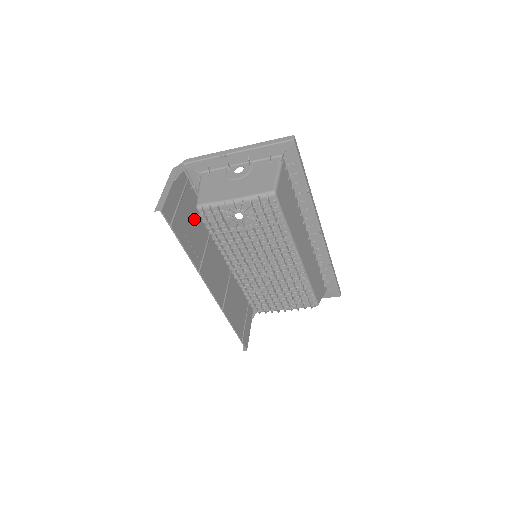
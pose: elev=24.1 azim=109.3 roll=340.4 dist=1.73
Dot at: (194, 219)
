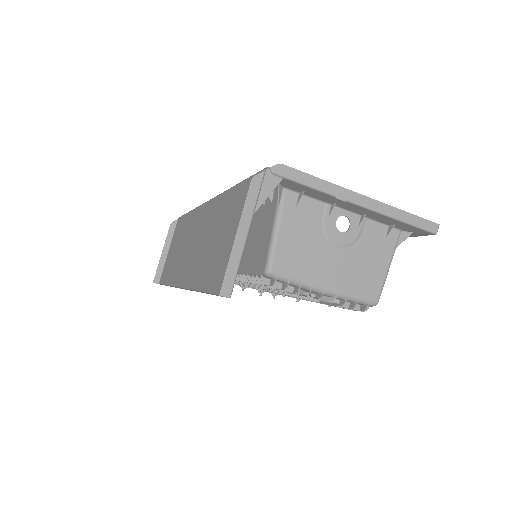
Dot at: (224, 227)
